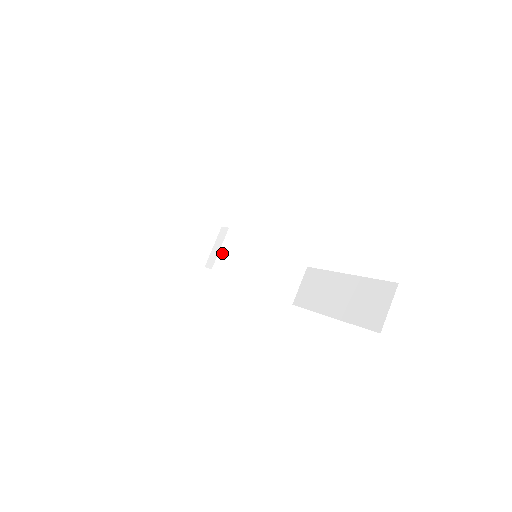
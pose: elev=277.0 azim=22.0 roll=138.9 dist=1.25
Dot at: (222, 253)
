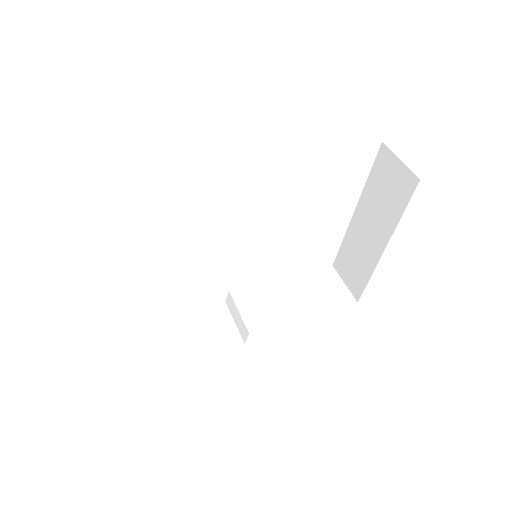
Dot at: (244, 314)
